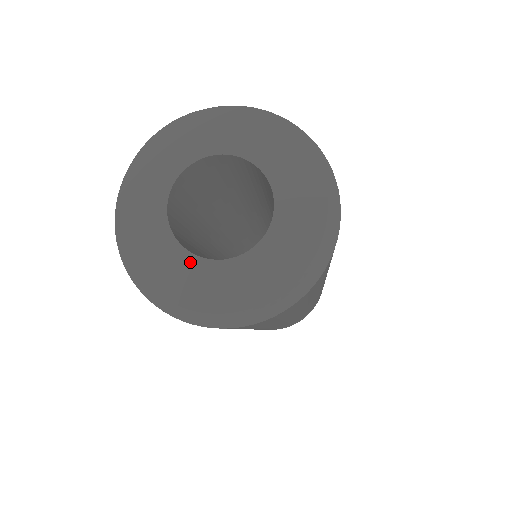
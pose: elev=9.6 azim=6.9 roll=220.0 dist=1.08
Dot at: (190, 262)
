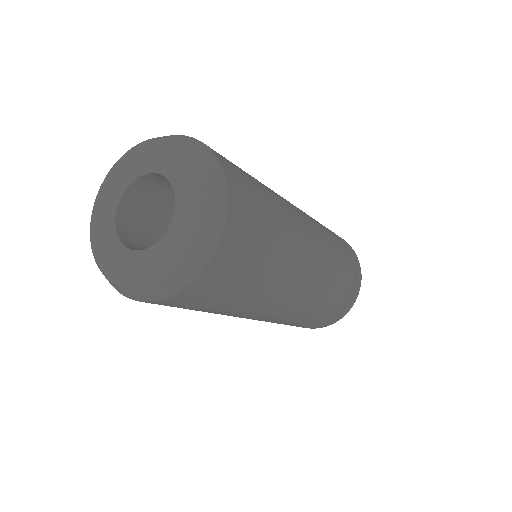
Dot at: (136, 257)
